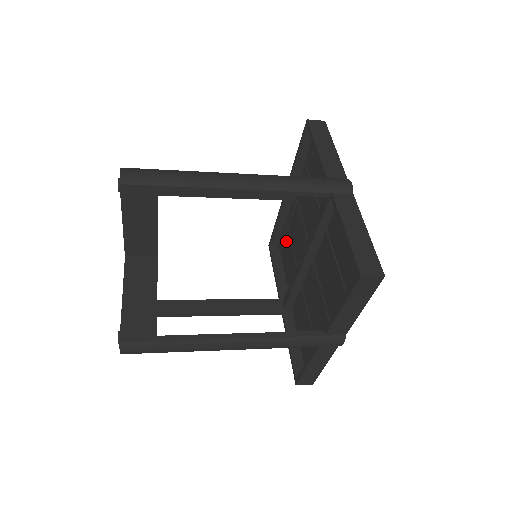
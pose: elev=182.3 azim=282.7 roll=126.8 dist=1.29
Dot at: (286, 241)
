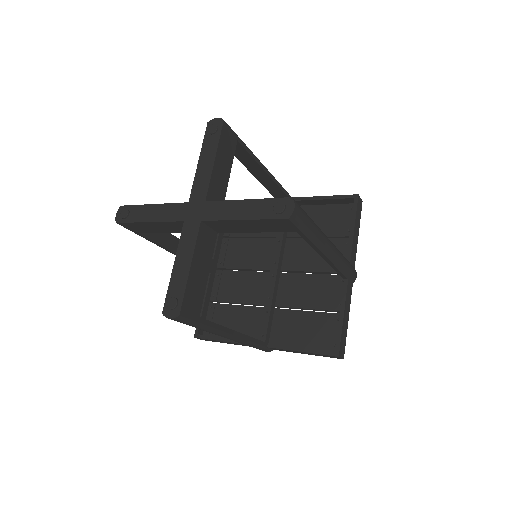
Dot at: (219, 313)
